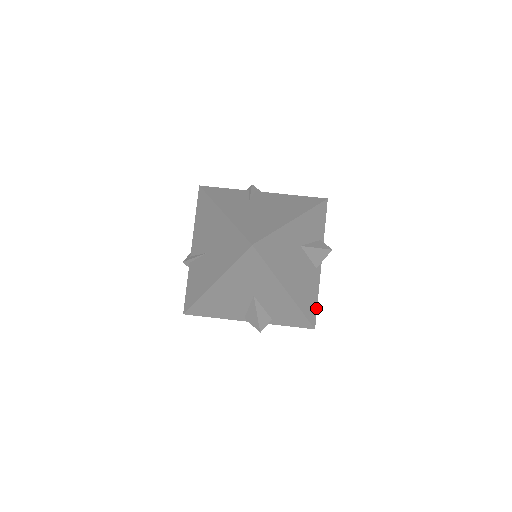
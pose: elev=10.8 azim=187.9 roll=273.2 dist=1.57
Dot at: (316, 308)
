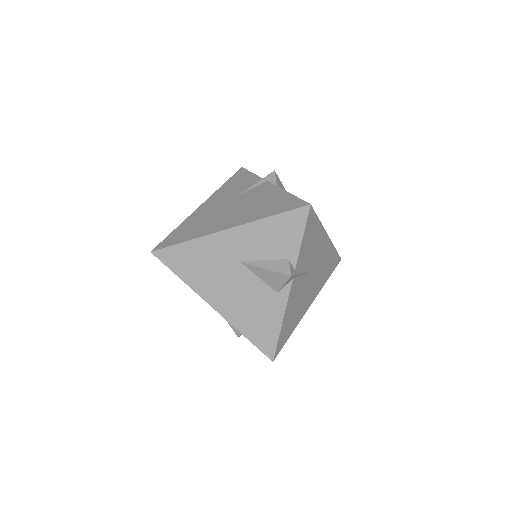
Dot at: (276, 339)
